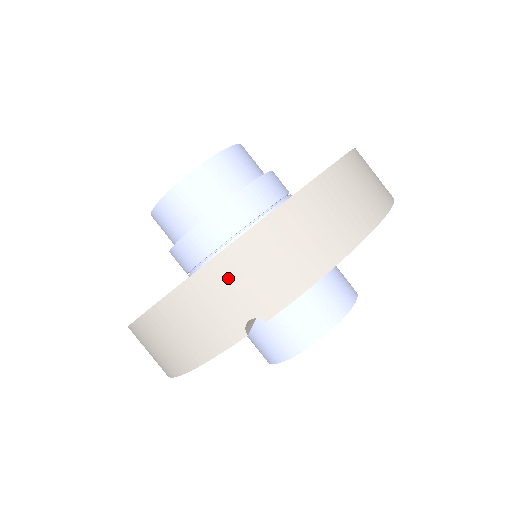
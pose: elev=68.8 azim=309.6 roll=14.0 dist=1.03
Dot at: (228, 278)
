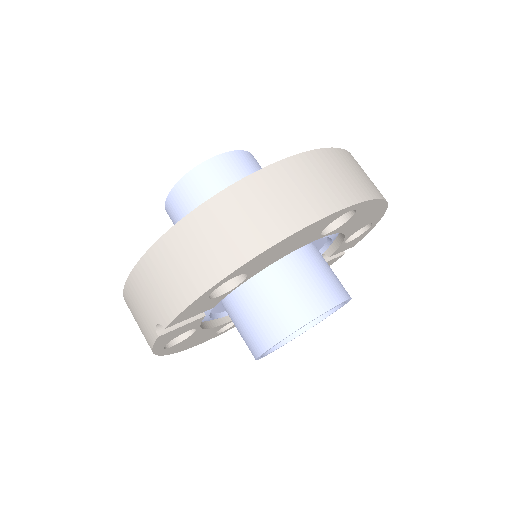
Dot at: (141, 288)
